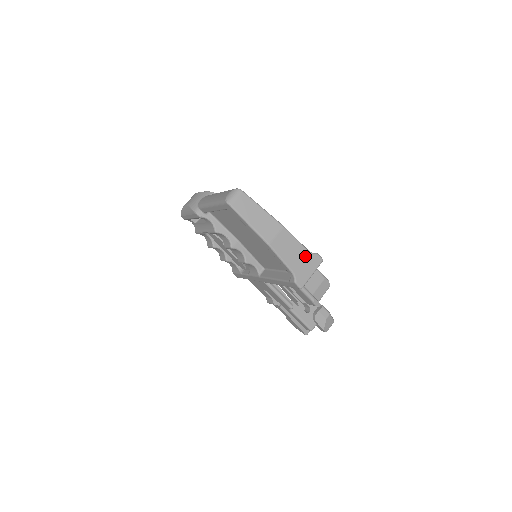
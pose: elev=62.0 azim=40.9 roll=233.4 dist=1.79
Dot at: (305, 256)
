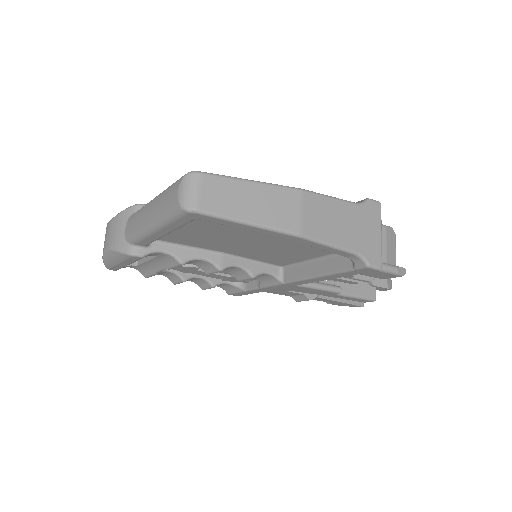
Dot at: (357, 215)
